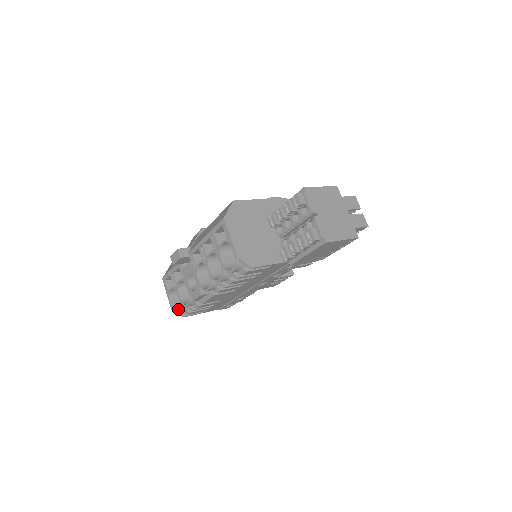
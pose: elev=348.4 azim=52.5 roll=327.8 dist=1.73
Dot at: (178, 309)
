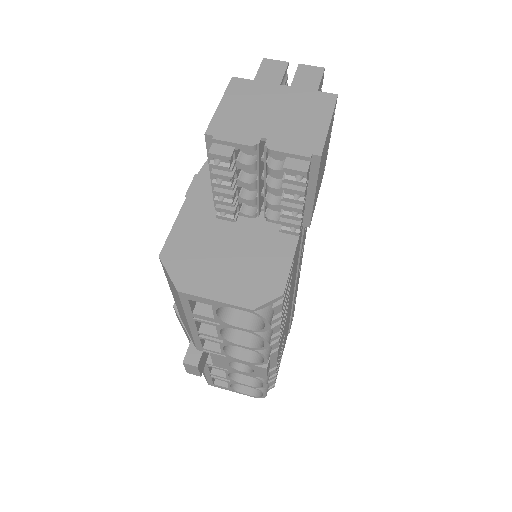
Dot at: occluded
